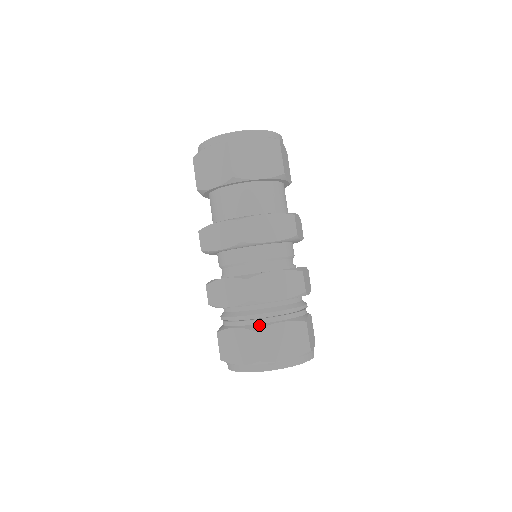
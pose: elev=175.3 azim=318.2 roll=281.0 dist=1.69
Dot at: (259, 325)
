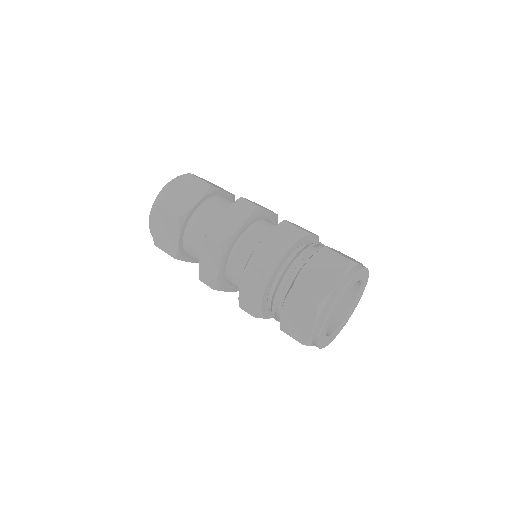
Dot at: occluded
